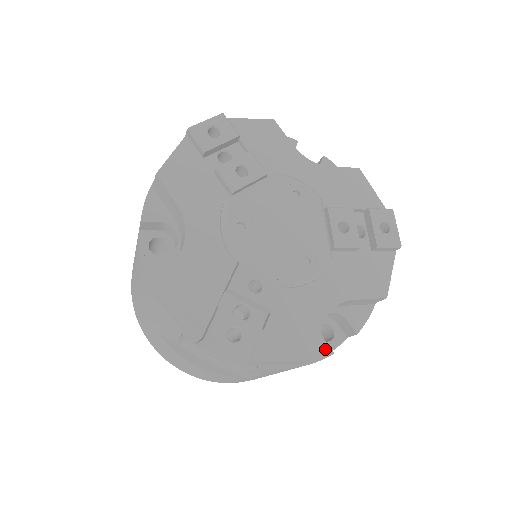
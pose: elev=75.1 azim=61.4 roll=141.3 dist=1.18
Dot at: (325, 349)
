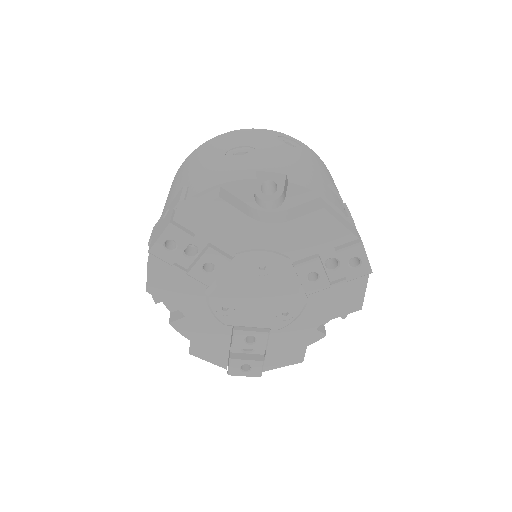
Dot at: (319, 335)
